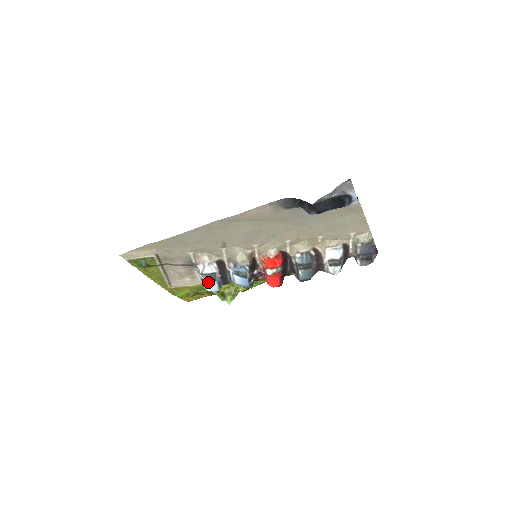
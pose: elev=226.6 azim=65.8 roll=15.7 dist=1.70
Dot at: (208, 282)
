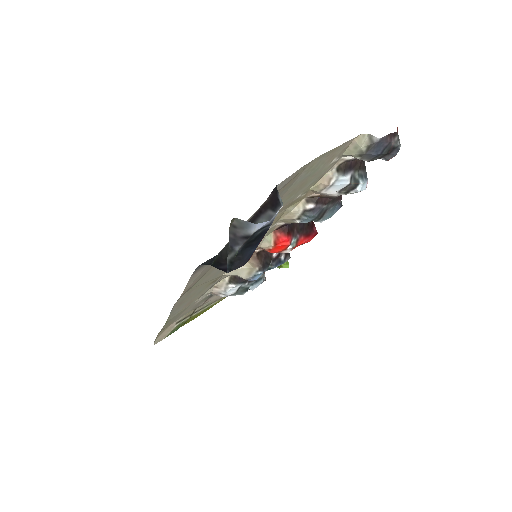
Dot at: (244, 293)
